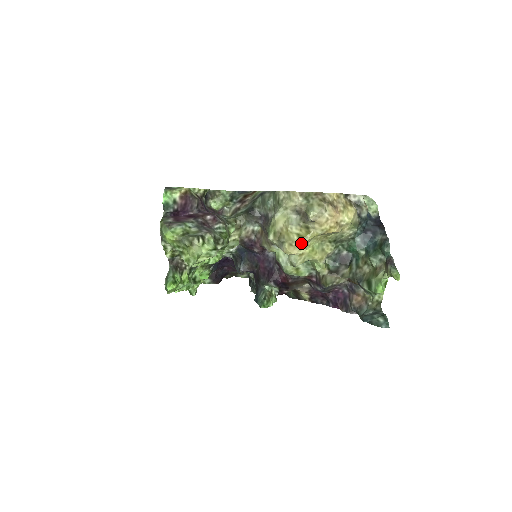
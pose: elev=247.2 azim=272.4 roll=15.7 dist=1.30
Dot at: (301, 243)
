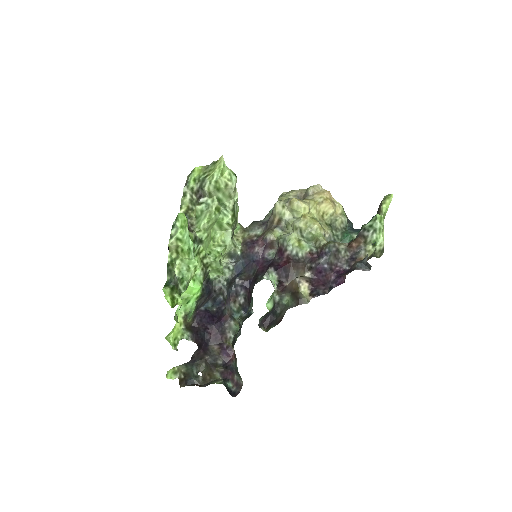
Dot at: (304, 201)
